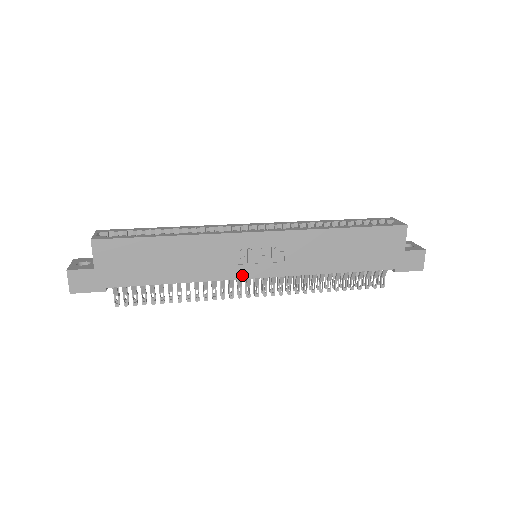
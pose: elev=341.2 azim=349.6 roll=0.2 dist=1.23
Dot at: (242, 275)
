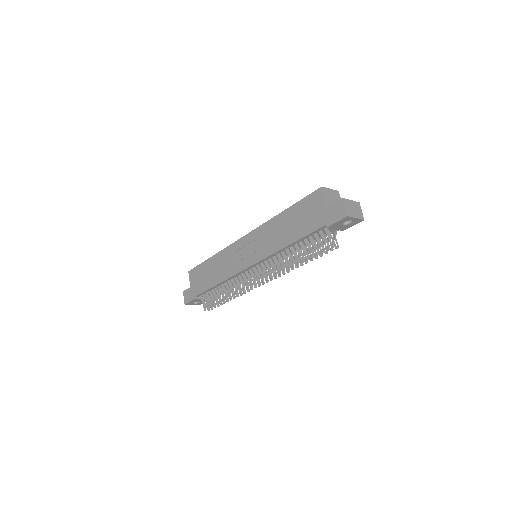
Dot at: (242, 268)
